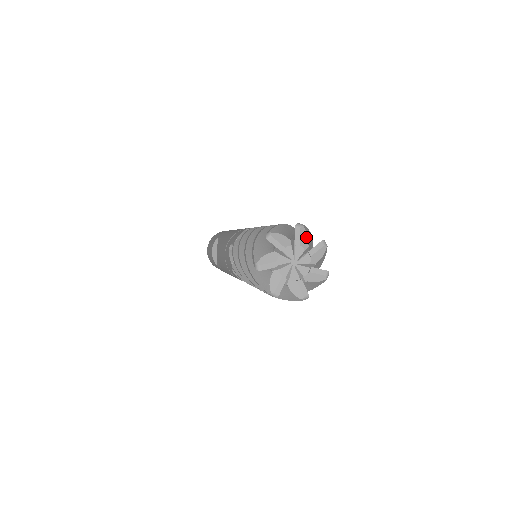
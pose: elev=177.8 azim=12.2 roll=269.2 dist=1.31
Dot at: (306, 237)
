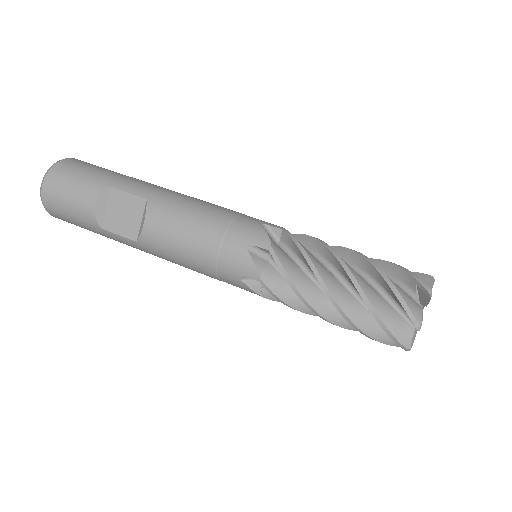
Dot at: occluded
